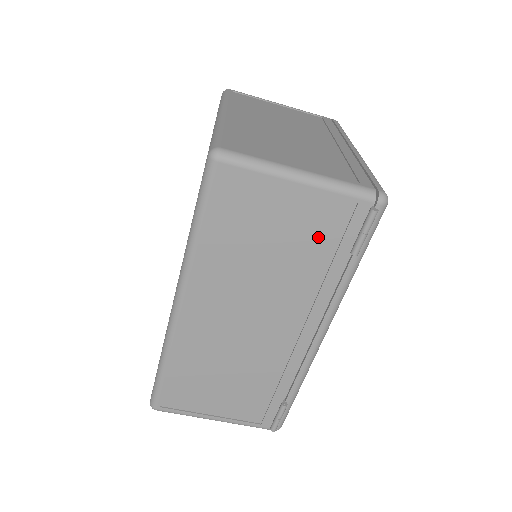
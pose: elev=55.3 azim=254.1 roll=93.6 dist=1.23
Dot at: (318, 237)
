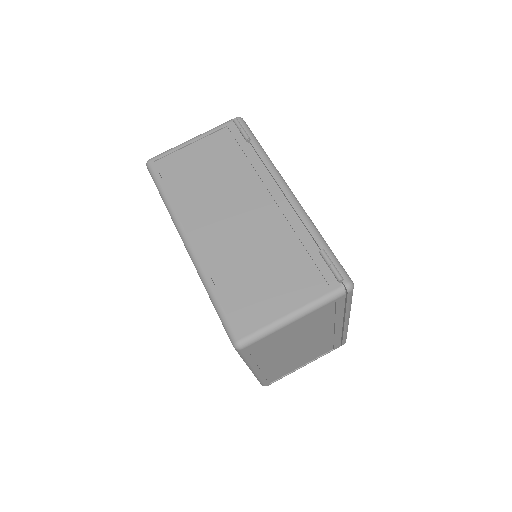
Dot at: (226, 151)
